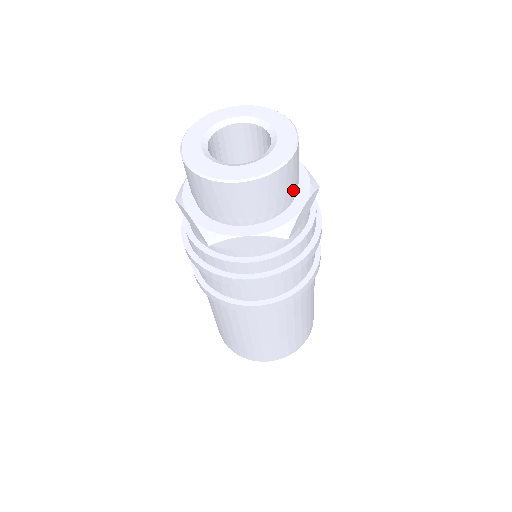
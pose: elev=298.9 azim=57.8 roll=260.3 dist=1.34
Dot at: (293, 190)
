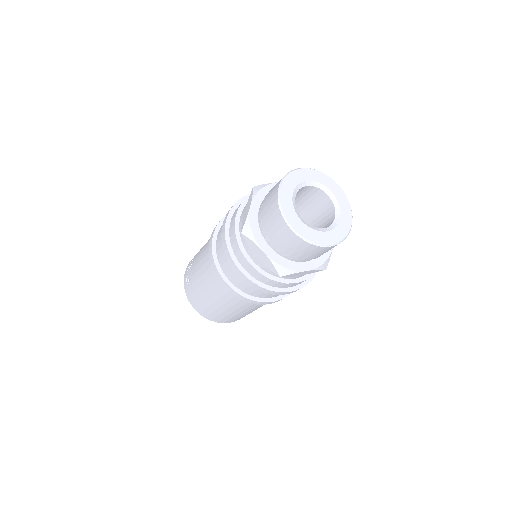
Dot at: occluded
